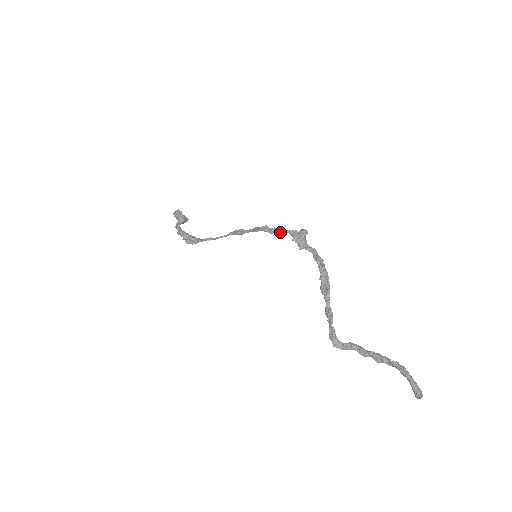
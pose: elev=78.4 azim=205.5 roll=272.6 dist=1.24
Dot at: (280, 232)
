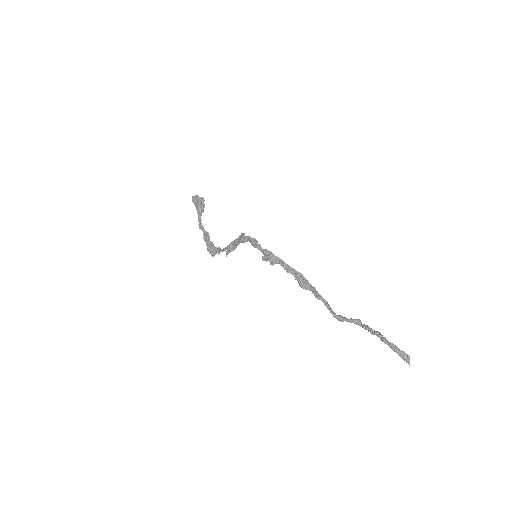
Dot at: occluded
